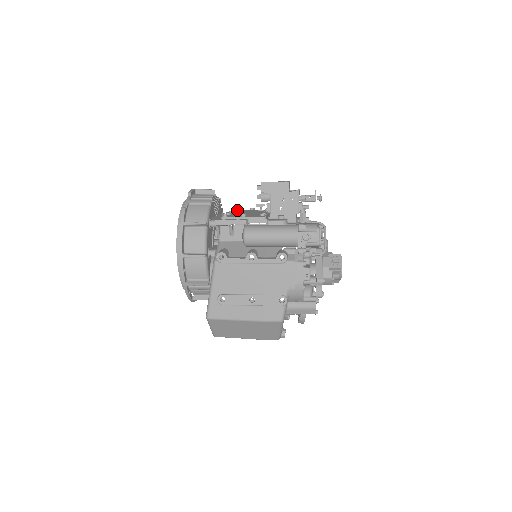
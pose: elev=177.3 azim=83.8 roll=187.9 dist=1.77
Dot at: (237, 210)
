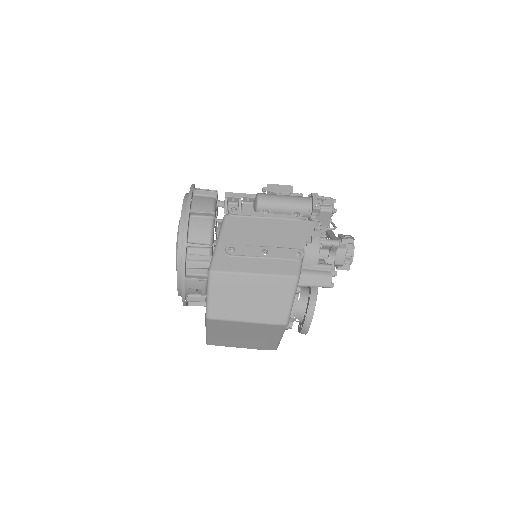
Dot at: occluded
